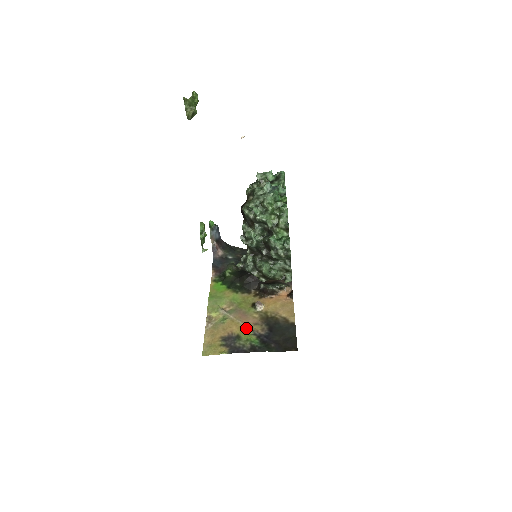
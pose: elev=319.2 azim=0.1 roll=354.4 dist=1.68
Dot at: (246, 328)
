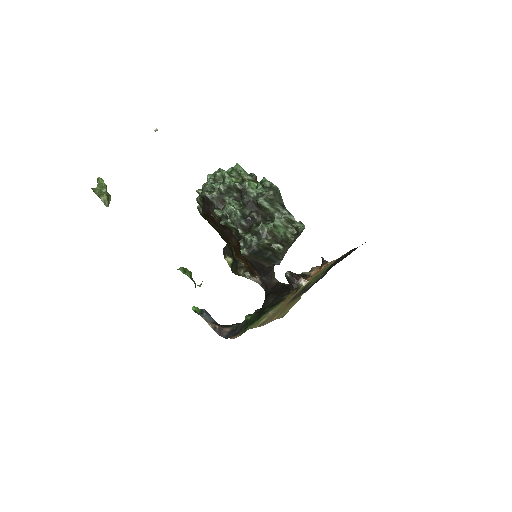
Dot at: occluded
